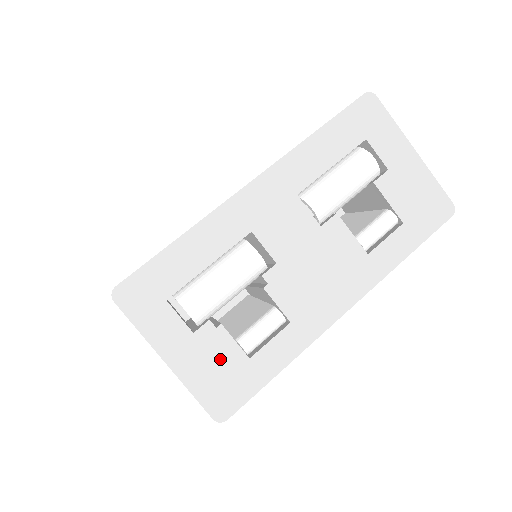
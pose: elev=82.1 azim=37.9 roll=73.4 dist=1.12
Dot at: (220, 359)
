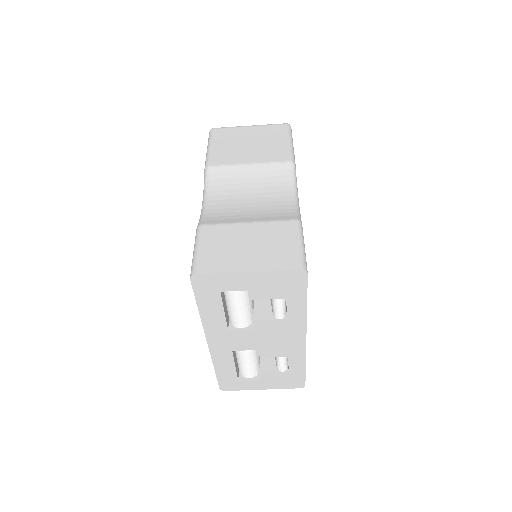
Dot at: (279, 379)
